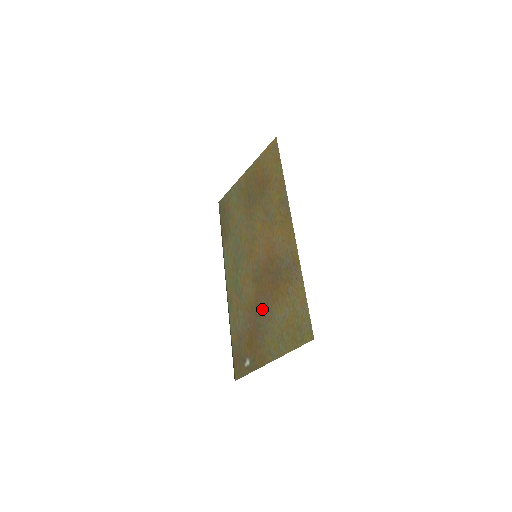
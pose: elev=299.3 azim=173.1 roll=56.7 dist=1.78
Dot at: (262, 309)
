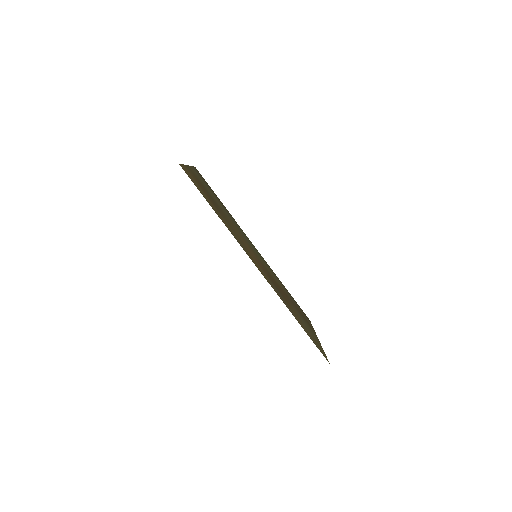
Dot at: occluded
